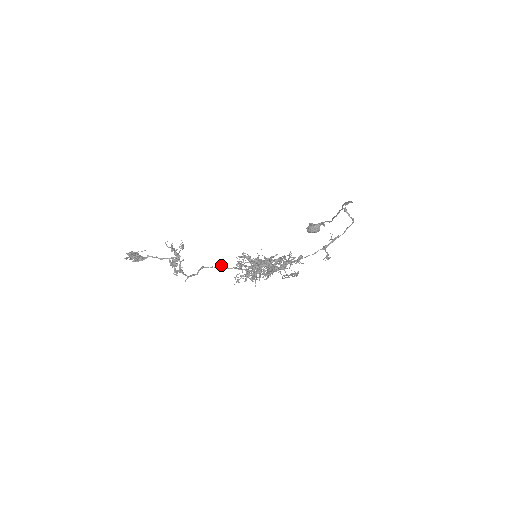
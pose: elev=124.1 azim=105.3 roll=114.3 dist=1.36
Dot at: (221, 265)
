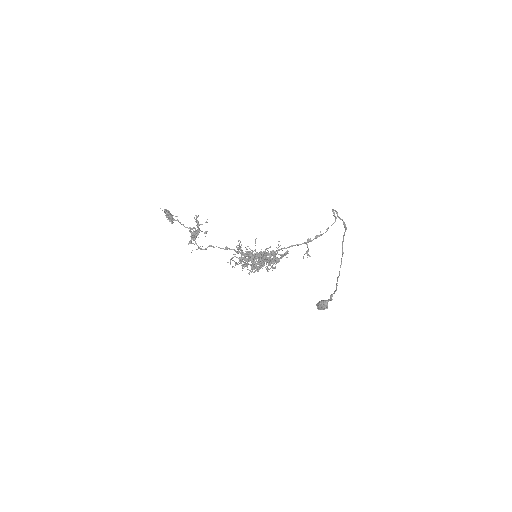
Dot at: (225, 247)
